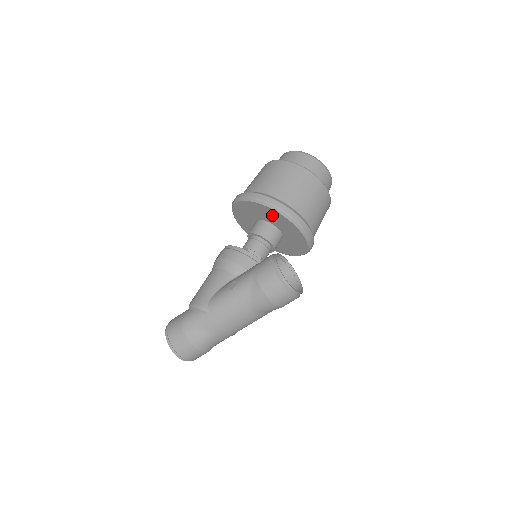
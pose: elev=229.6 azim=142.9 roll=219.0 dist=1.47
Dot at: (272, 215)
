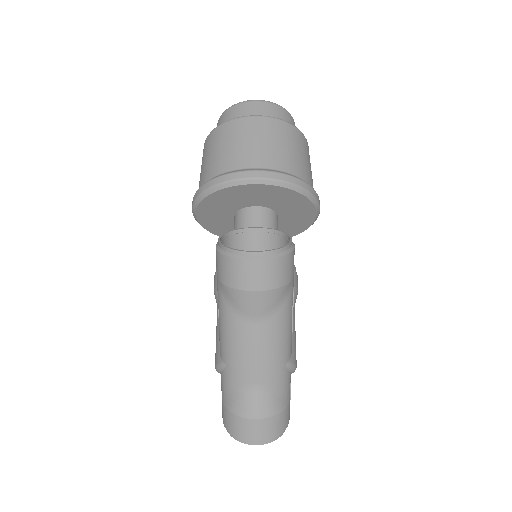
Dot at: (223, 200)
